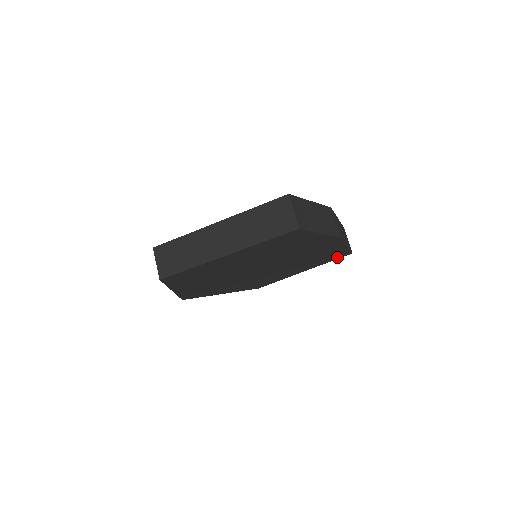
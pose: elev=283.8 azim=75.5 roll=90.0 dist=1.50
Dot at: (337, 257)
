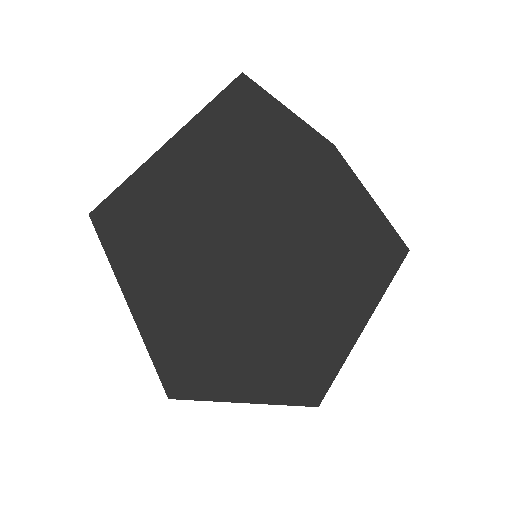
Dot at: (391, 261)
